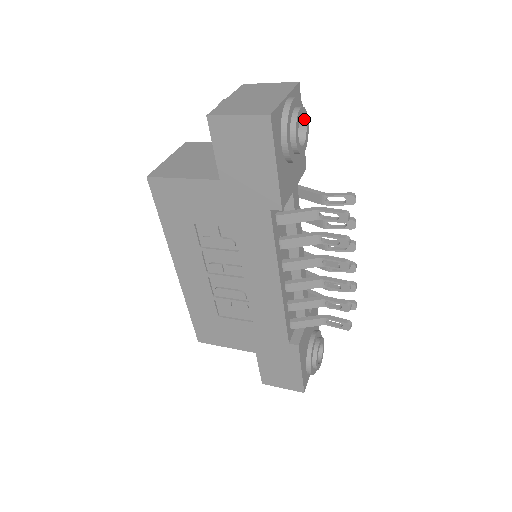
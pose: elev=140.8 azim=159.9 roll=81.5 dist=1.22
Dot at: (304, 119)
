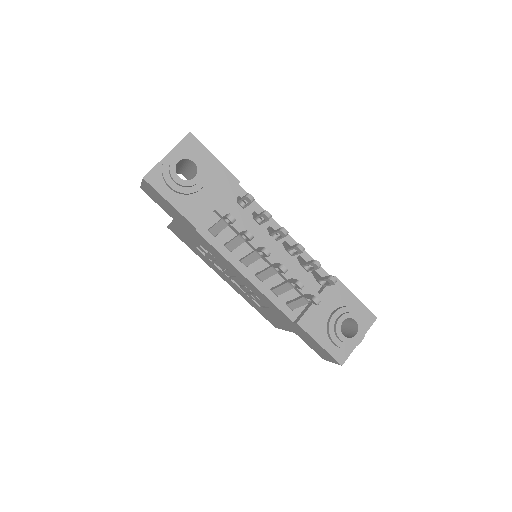
Dot at: (189, 160)
